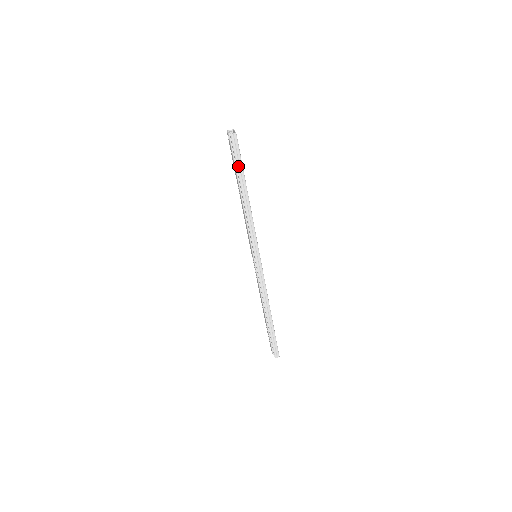
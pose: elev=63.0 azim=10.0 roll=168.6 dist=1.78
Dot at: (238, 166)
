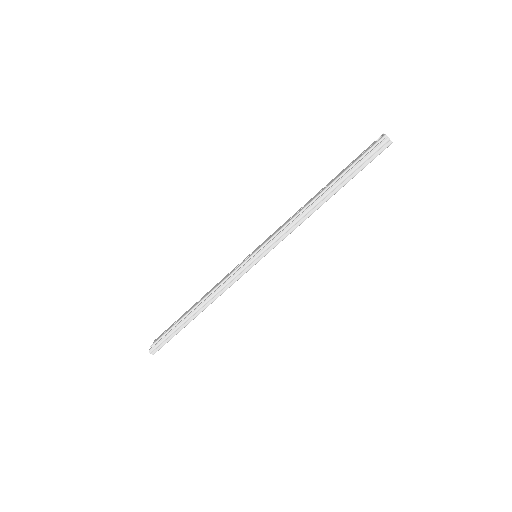
Dot at: (354, 169)
